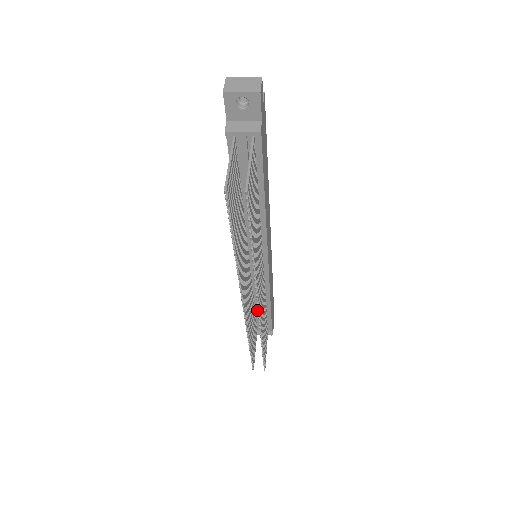
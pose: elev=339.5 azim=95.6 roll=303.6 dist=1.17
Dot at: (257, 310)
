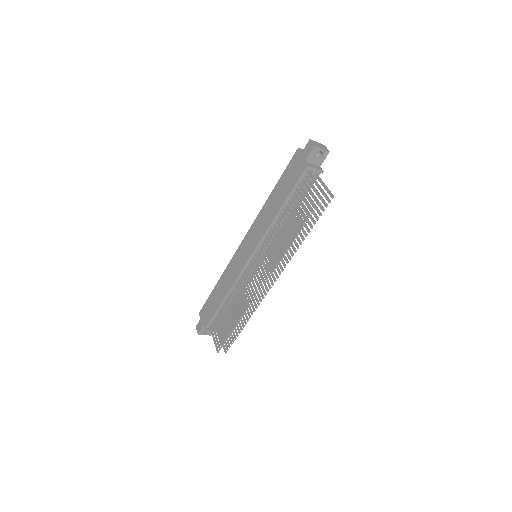
Dot at: occluded
